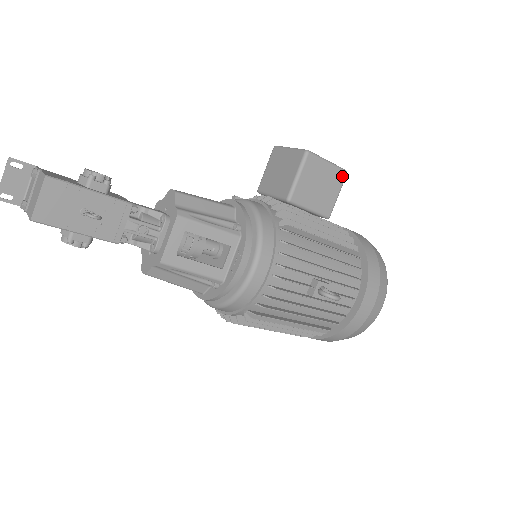
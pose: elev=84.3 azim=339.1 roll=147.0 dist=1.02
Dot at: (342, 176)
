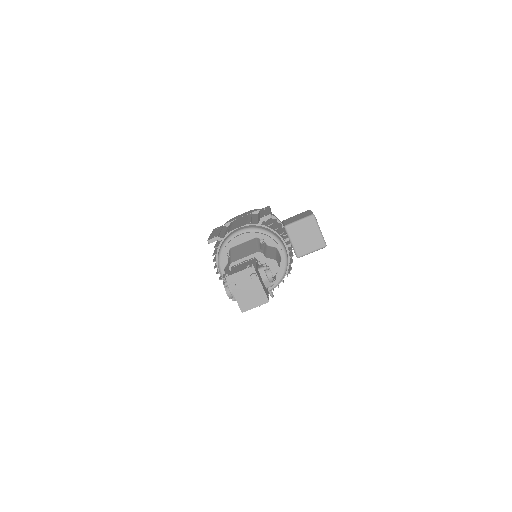
Dot at: occluded
